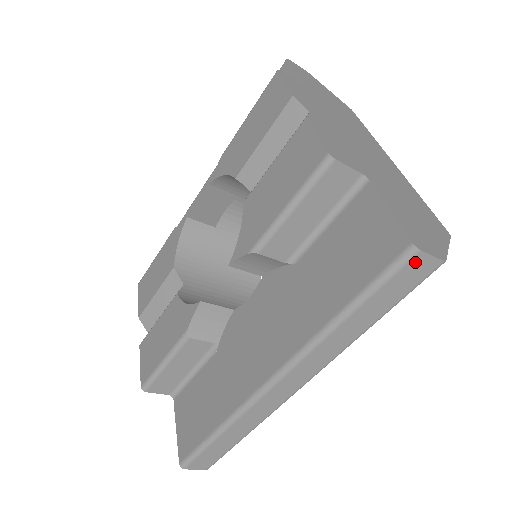
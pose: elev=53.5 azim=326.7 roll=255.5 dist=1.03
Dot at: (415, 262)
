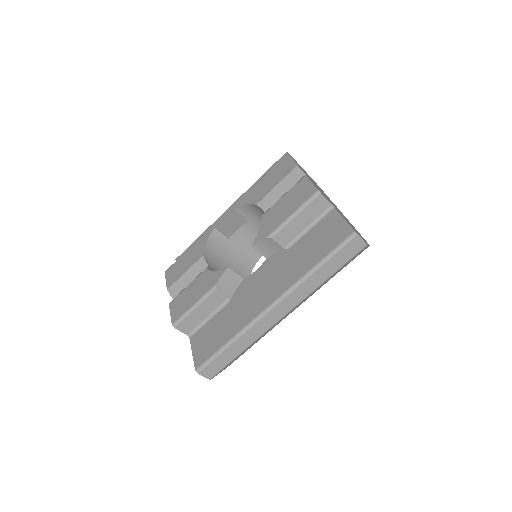
Dot at: (355, 241)
